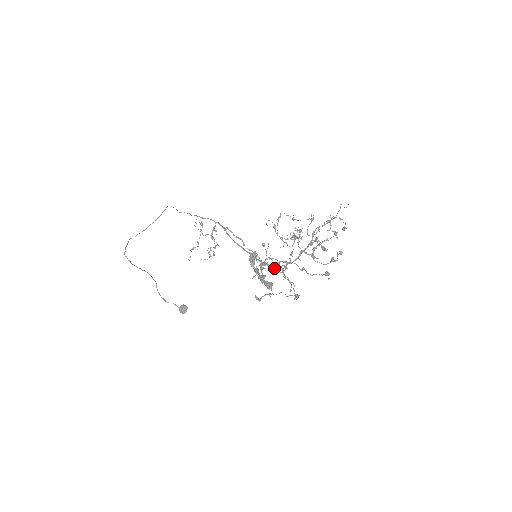
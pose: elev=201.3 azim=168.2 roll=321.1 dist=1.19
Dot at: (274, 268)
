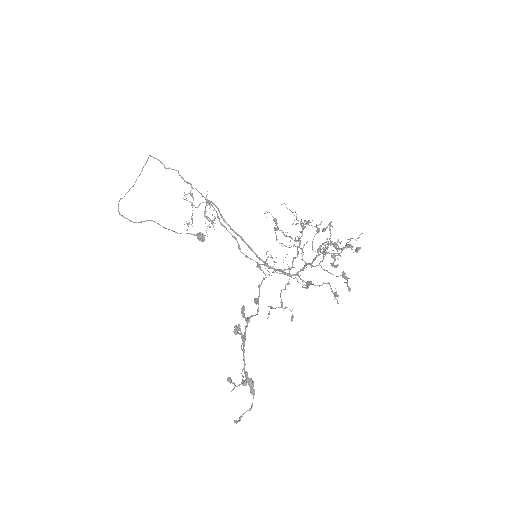
Dot at: (270, 307)
